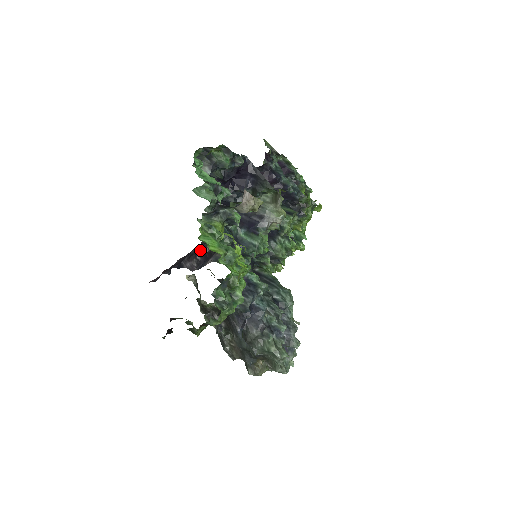
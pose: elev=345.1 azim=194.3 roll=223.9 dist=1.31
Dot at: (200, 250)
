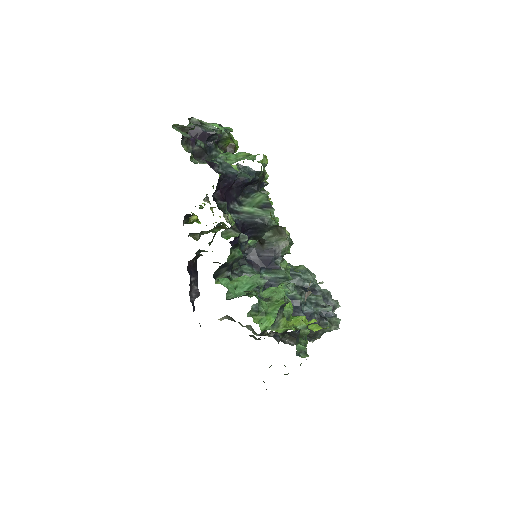
Dot at: (189, 272)
